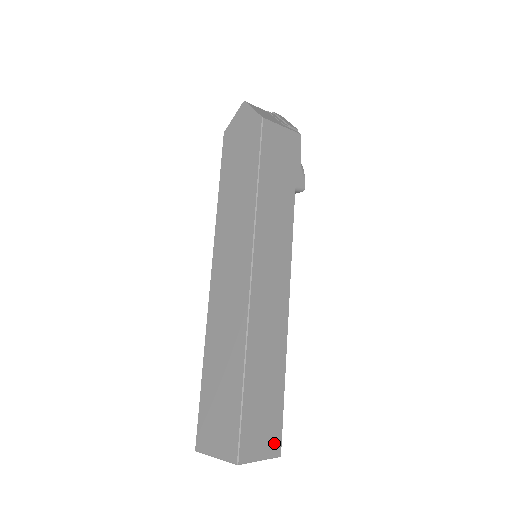
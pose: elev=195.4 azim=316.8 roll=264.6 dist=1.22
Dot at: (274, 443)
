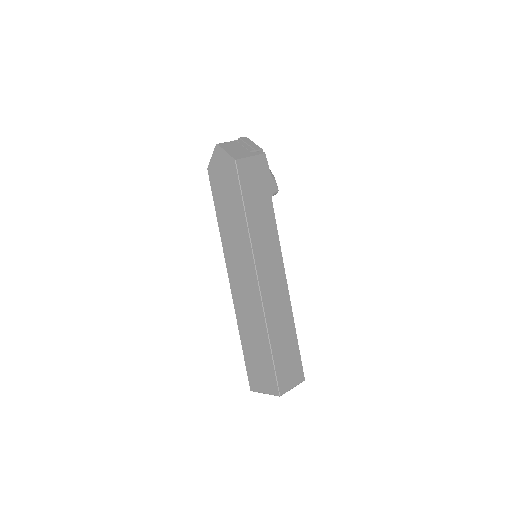
Dot at: (299, 375)
